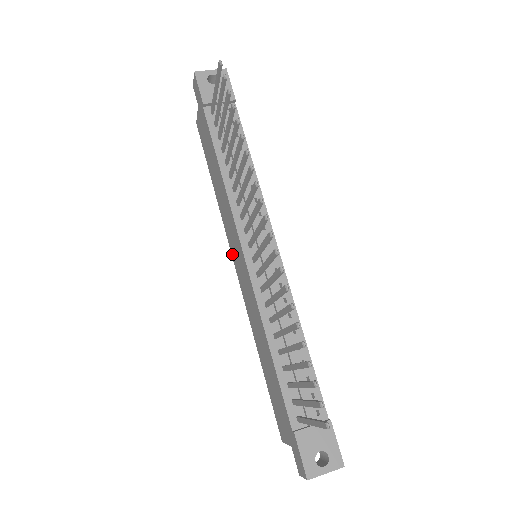
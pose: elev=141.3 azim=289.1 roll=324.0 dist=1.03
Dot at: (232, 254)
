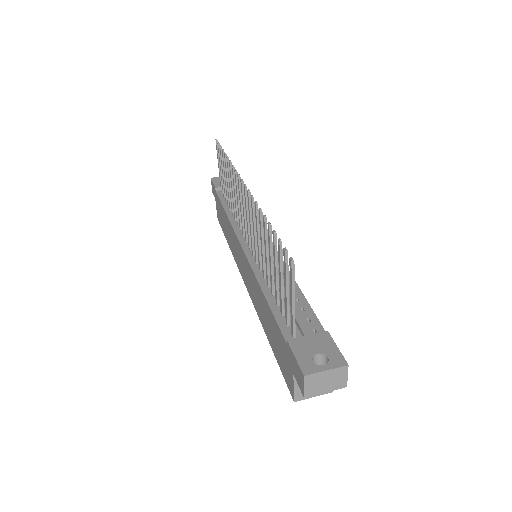
Dot at: (241, 275)
